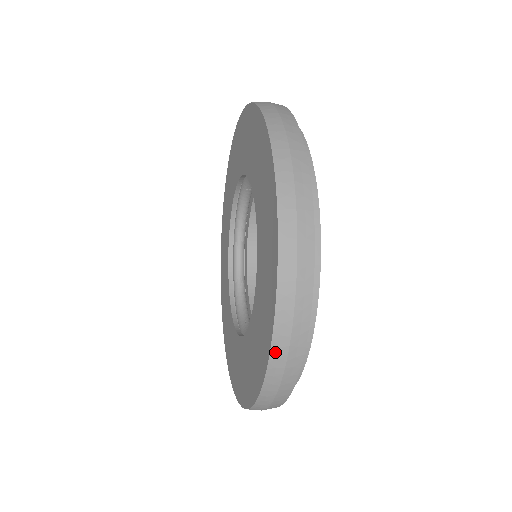
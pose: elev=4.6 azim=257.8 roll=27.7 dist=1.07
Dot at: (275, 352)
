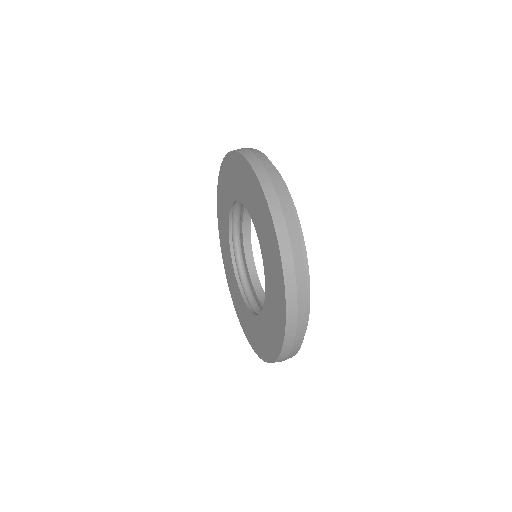
Dot at: occluded
